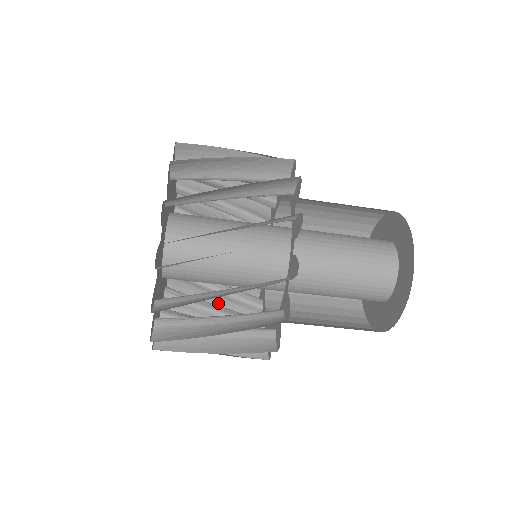
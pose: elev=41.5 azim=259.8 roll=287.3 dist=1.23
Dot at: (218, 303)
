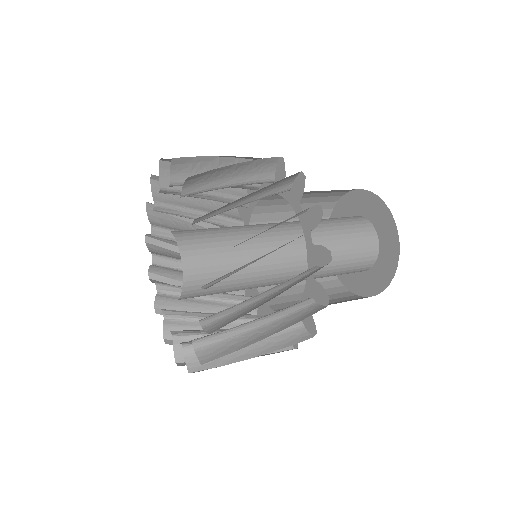
Dot at: occluded
